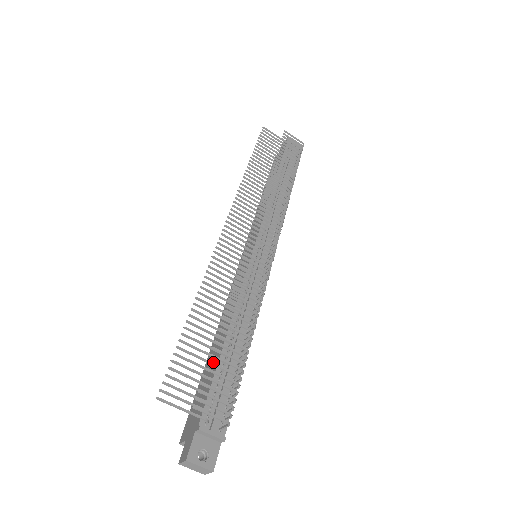
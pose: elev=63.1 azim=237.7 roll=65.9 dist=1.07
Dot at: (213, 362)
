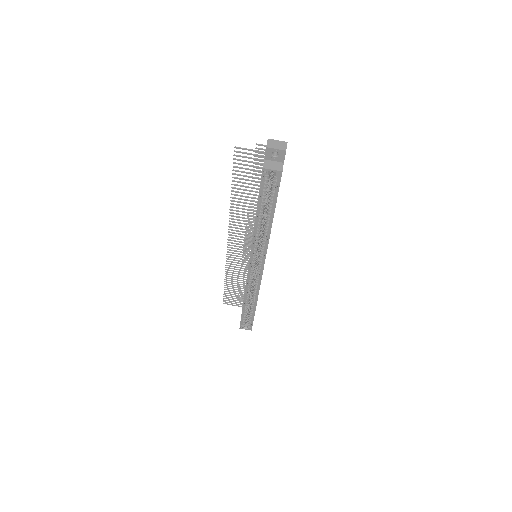
Dot at: occluded
